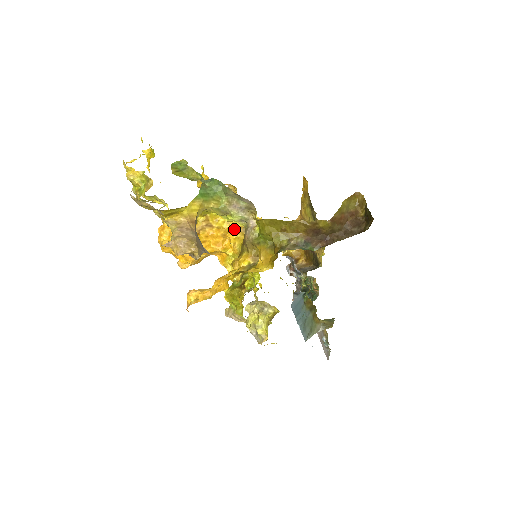
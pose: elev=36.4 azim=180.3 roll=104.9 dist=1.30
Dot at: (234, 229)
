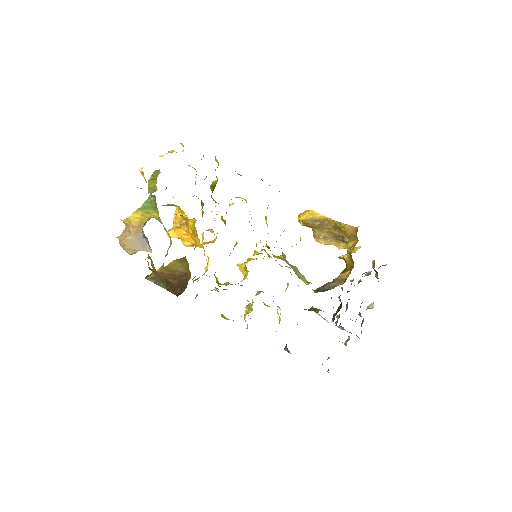
Dot at: occluded
